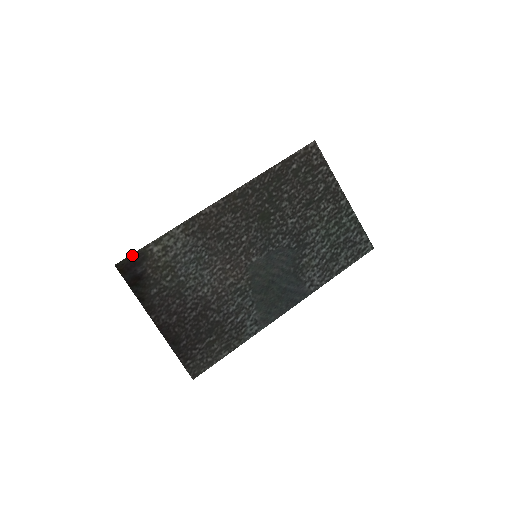
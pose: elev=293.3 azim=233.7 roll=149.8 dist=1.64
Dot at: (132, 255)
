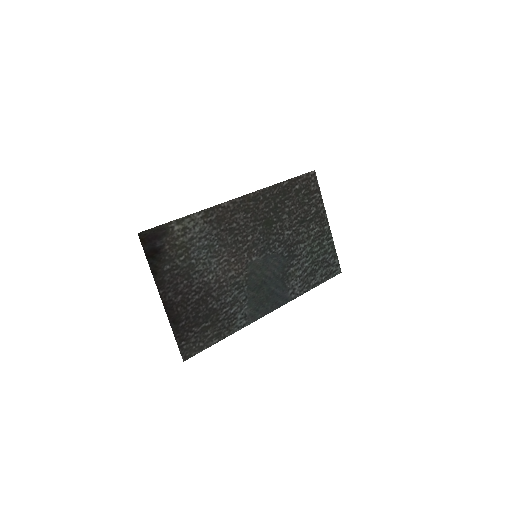
Dot at: (155, 228)
